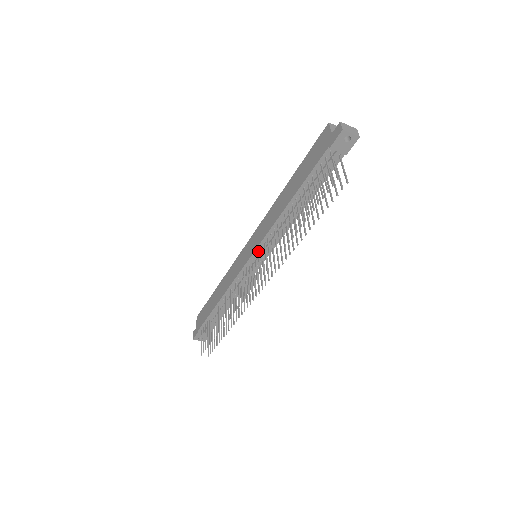
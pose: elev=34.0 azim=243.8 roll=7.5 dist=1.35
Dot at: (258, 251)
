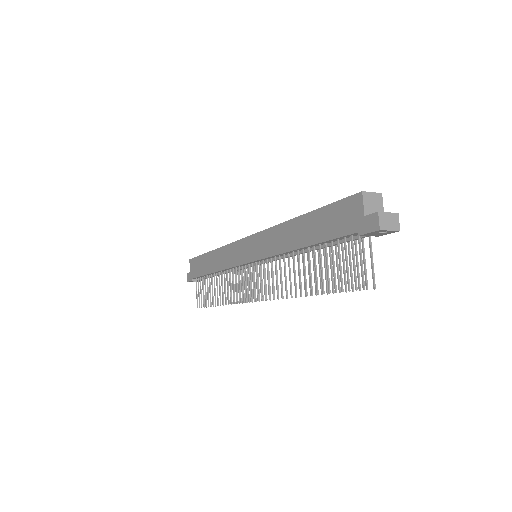
Dot at: (259, 261)
